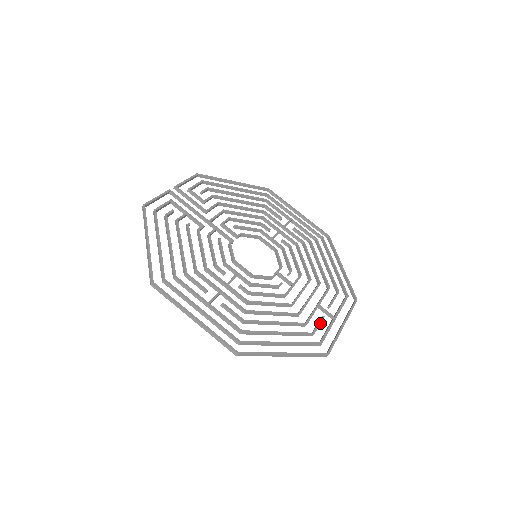
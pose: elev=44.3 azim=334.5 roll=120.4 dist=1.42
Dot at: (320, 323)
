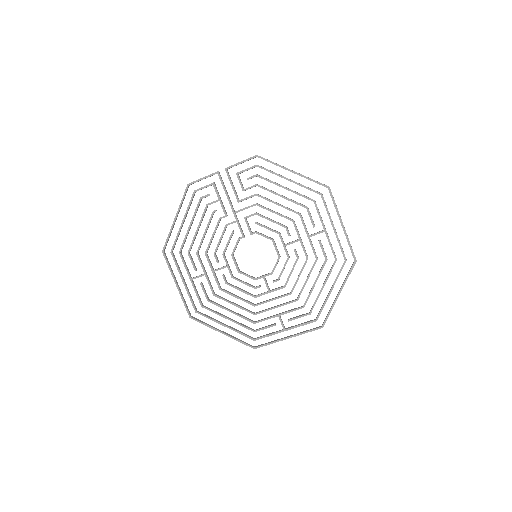
Dot at: occluded
